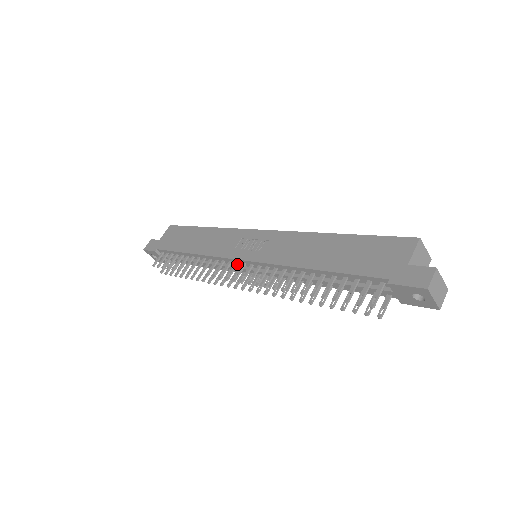
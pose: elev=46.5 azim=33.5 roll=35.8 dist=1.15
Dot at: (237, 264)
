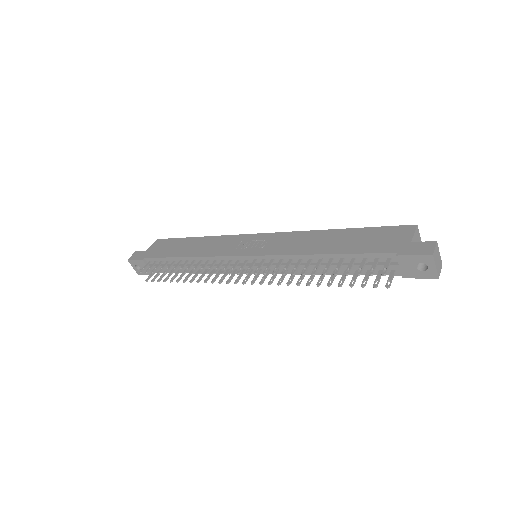
Dot at: (239, 261)
